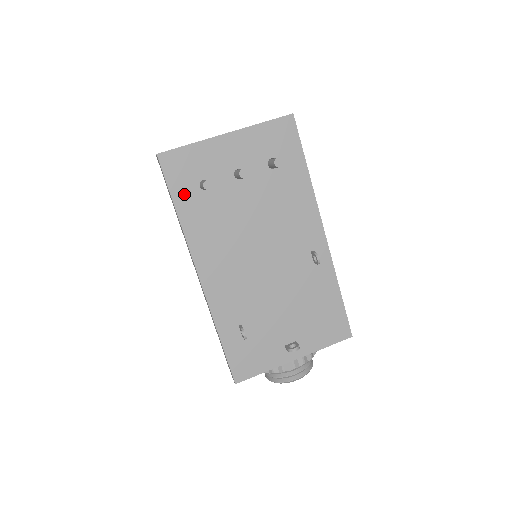
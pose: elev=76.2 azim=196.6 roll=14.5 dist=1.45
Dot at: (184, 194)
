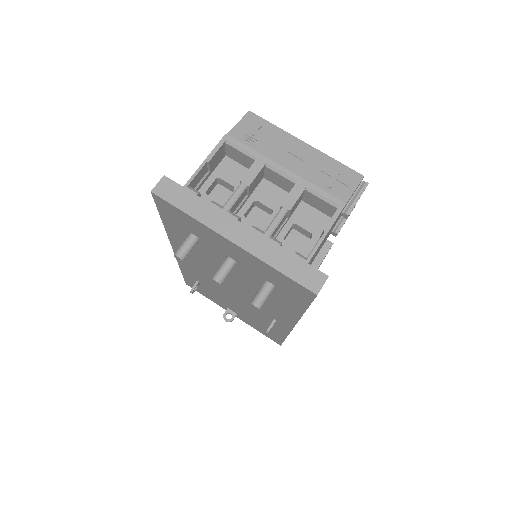
Dot at: (173, 224)
